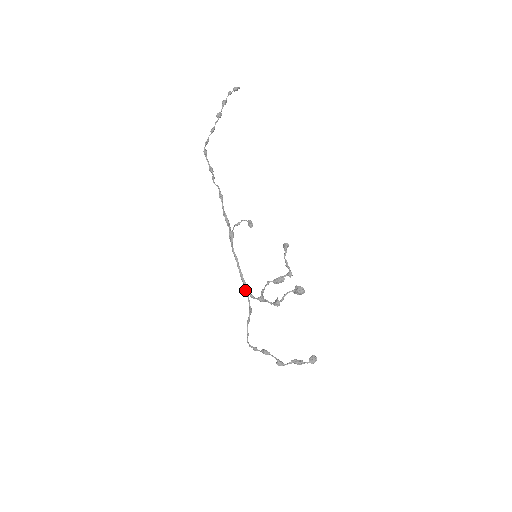
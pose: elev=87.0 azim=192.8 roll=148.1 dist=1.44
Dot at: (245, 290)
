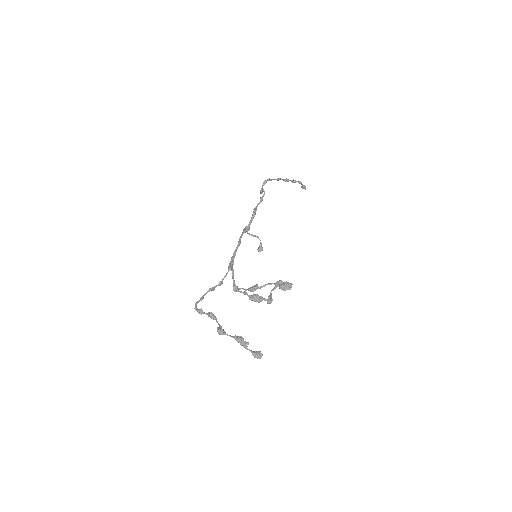
Dot at: (229, 266)
